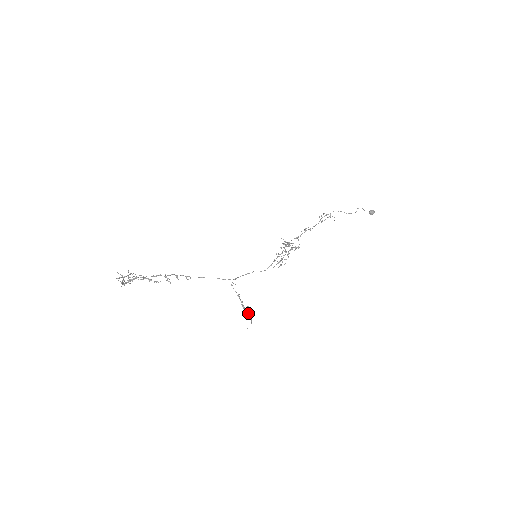
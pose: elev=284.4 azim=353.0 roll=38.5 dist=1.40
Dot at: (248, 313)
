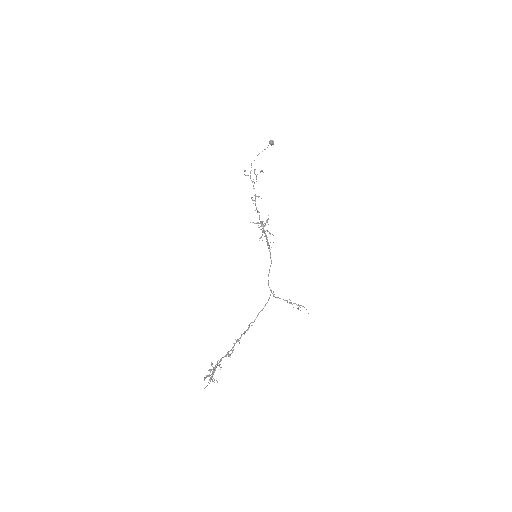
Dot at: occluded
